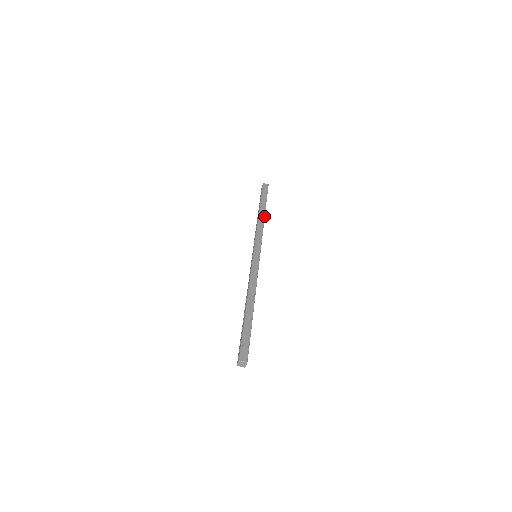
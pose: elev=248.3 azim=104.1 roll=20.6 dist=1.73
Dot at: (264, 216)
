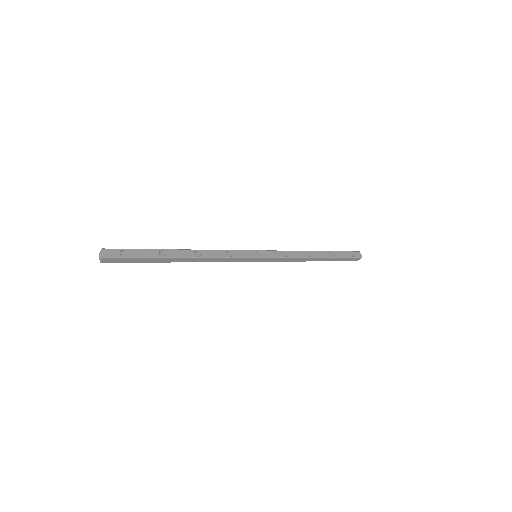
Dot at: (315, 256)
